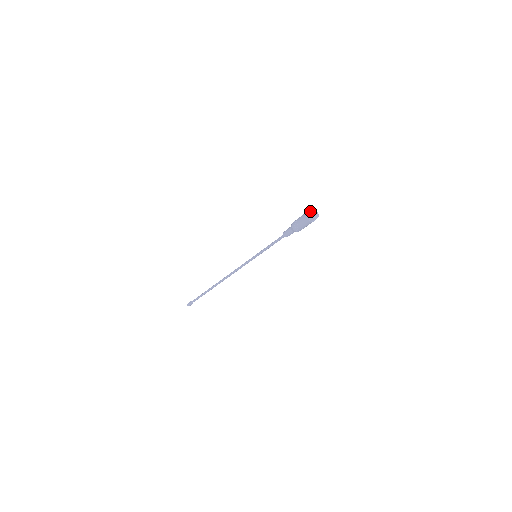
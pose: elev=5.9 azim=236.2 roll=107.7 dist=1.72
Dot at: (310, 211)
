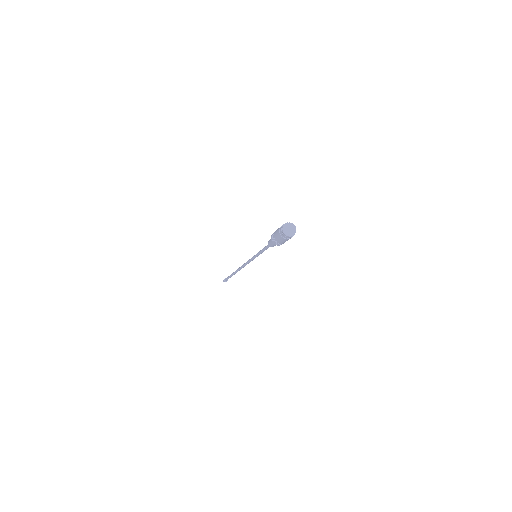
Dot at: (282, 227)
